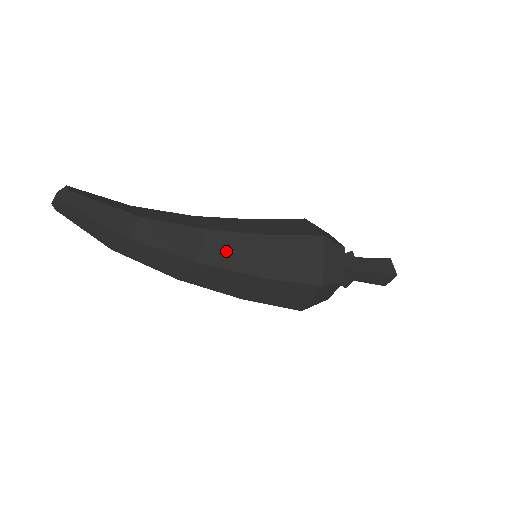
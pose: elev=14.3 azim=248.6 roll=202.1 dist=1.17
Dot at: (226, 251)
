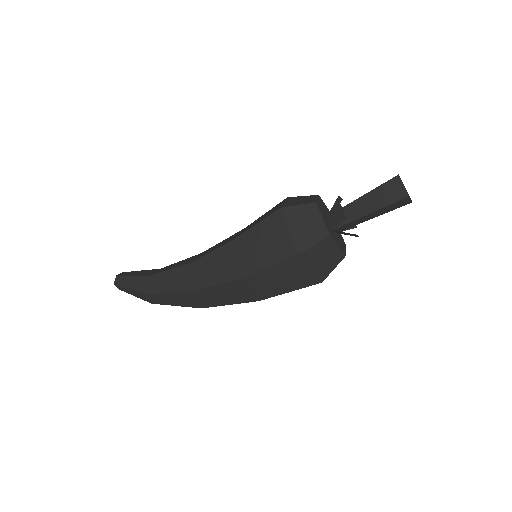
Dot at: (211, 249)
